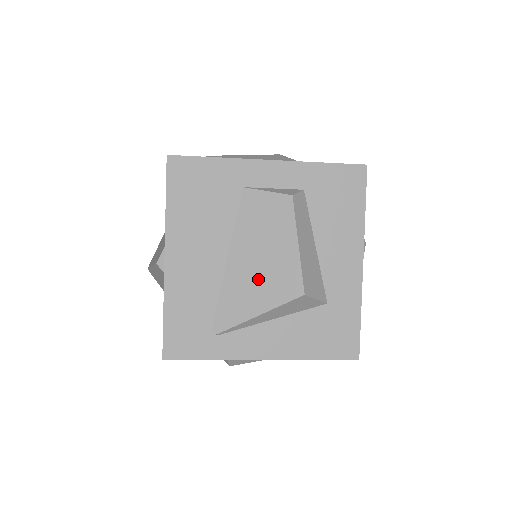
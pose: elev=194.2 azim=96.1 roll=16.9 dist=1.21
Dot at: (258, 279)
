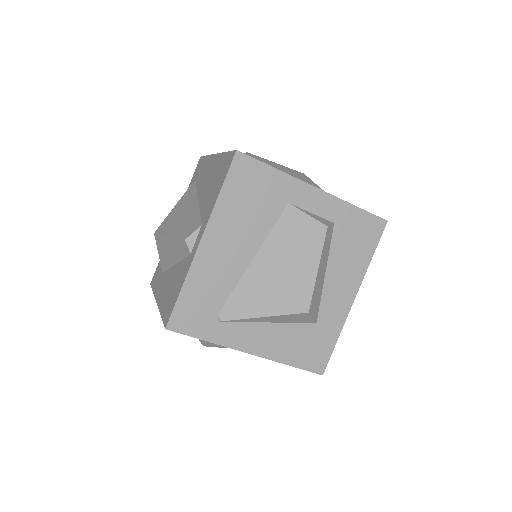
Dot at: (274, 286)
